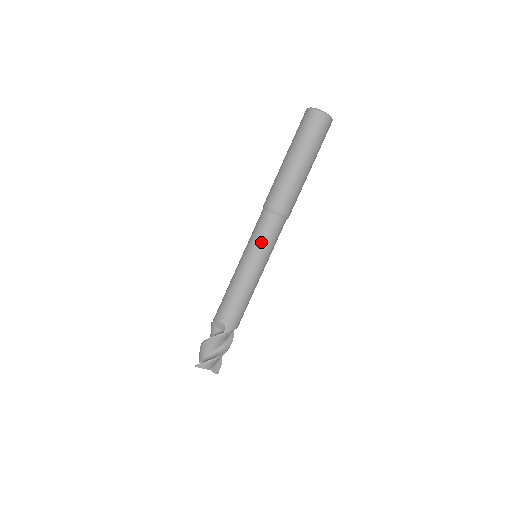
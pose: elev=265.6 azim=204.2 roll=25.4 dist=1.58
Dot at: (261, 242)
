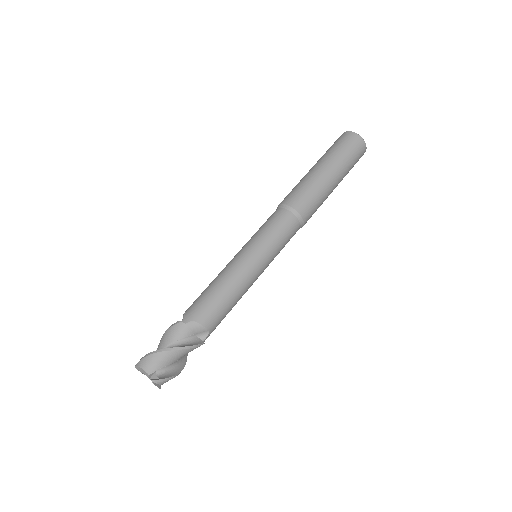
Dot at: (258, 232)
